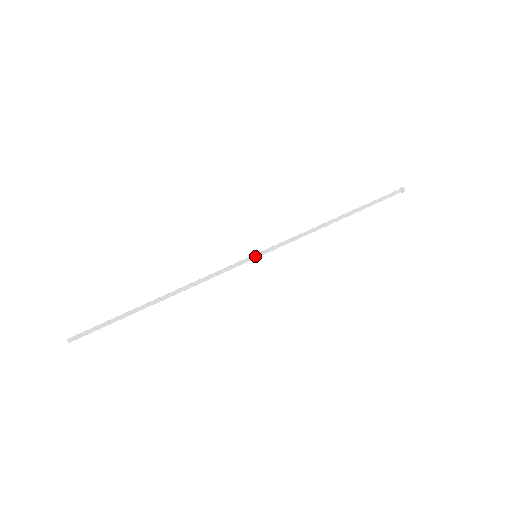
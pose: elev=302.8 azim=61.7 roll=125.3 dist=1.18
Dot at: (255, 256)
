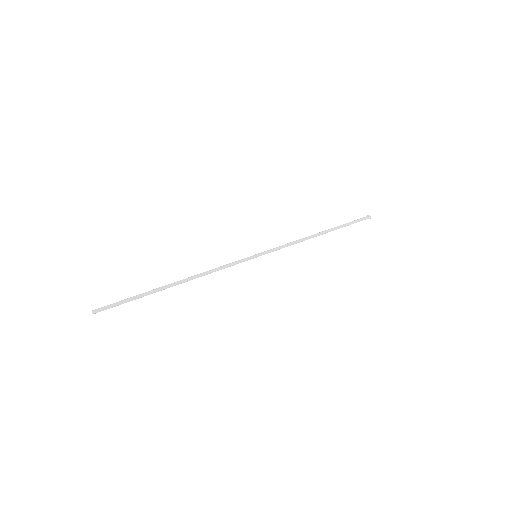
Dot at: (255, 255)
